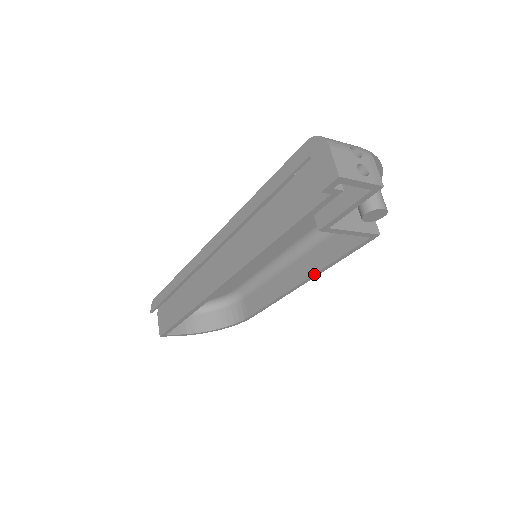
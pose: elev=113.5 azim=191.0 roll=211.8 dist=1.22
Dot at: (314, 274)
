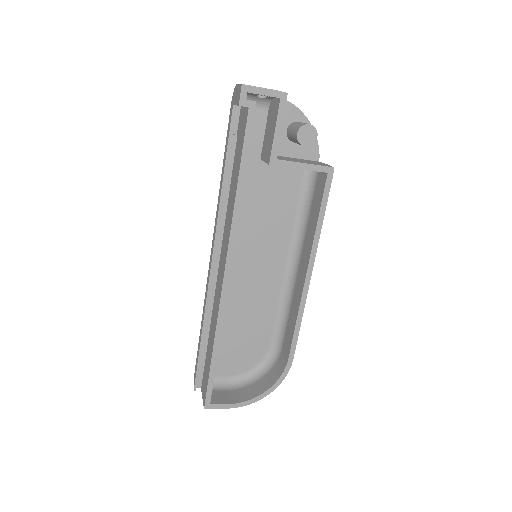
Dot at: (311, 249)
